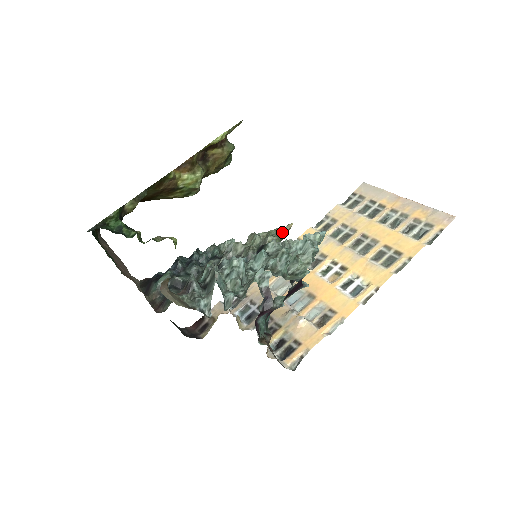
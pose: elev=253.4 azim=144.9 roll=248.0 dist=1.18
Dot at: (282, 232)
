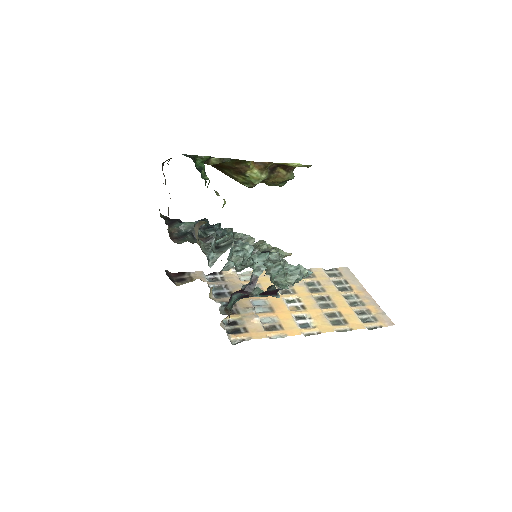
Dot at: (283, 254)
